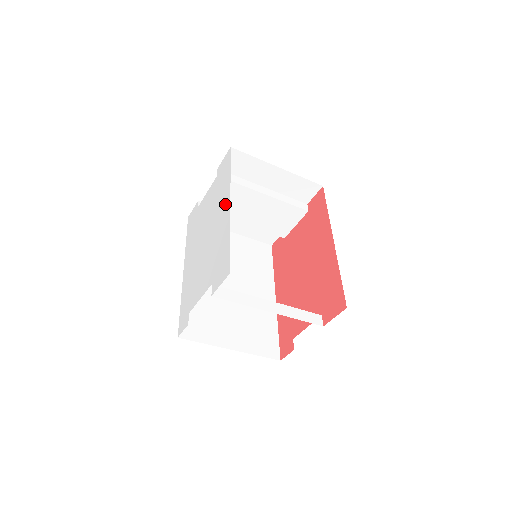
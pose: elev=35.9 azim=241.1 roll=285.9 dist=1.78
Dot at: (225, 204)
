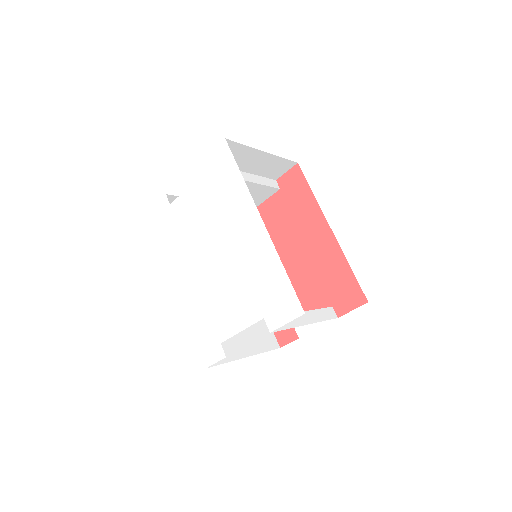
Dot at: (250, 220)
